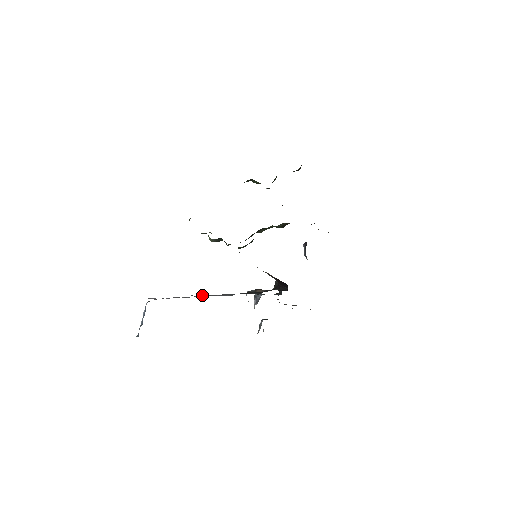
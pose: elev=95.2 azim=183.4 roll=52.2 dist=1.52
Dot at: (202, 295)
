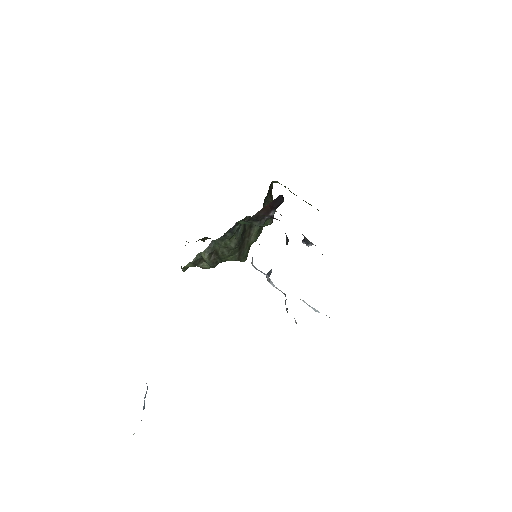
Dot at: occluded
